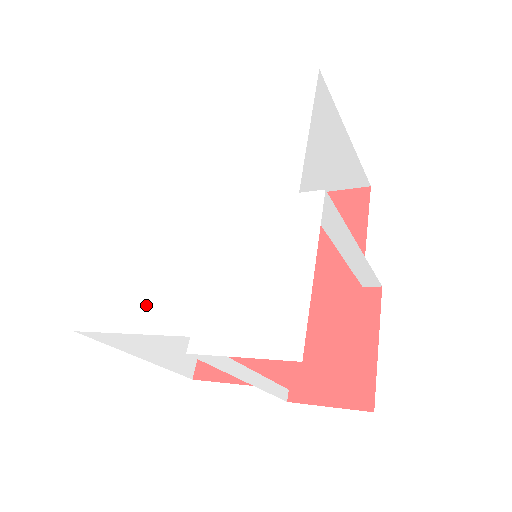
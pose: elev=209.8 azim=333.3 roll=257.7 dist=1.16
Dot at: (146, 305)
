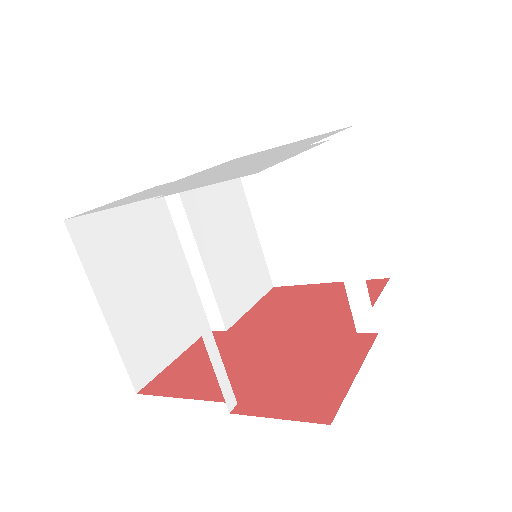
Dot at: (139, 198)
